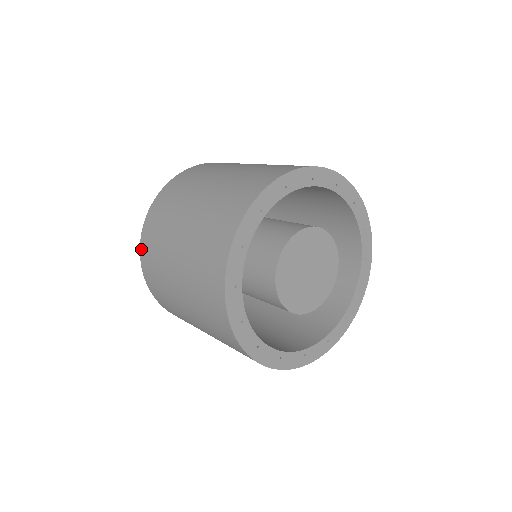
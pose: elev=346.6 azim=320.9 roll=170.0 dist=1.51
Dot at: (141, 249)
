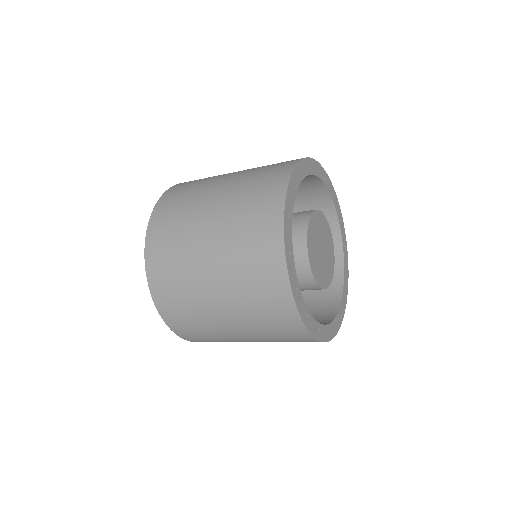
Dot at: (150, 226)
